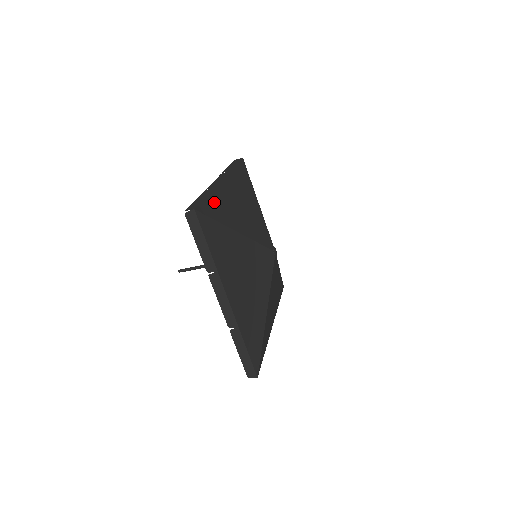
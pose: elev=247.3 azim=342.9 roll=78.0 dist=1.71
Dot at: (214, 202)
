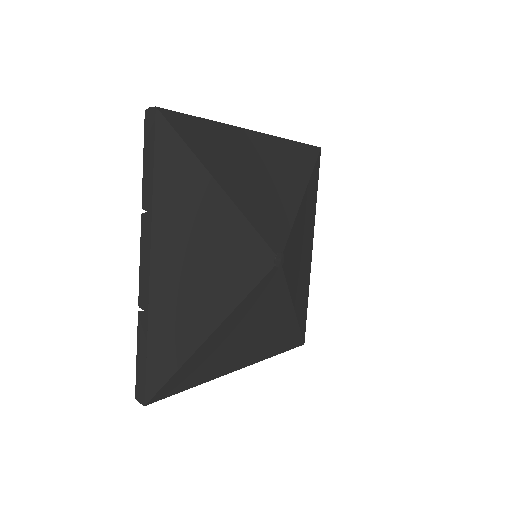
Dot at: (209, 132)
